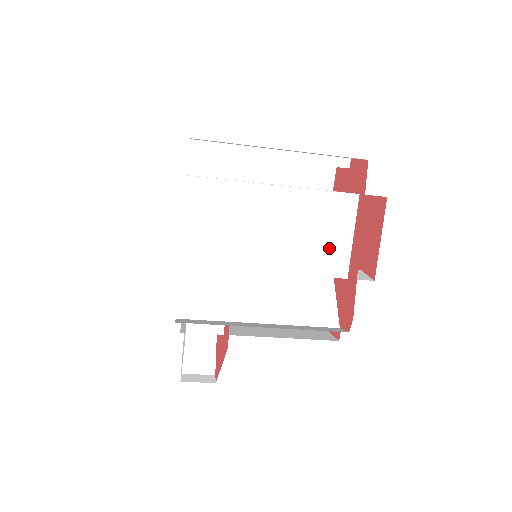
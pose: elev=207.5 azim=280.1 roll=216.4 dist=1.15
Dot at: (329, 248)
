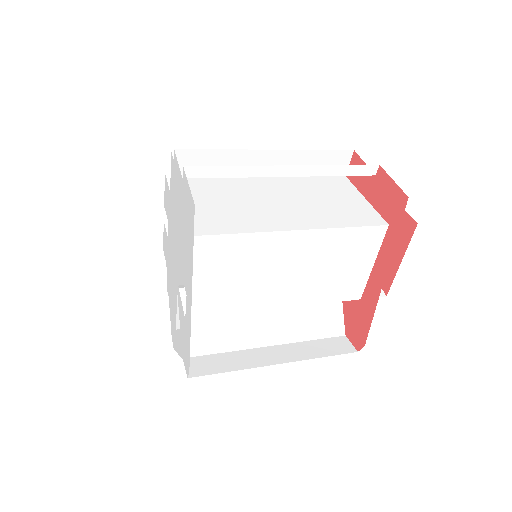
Dot at: (347, 278)
